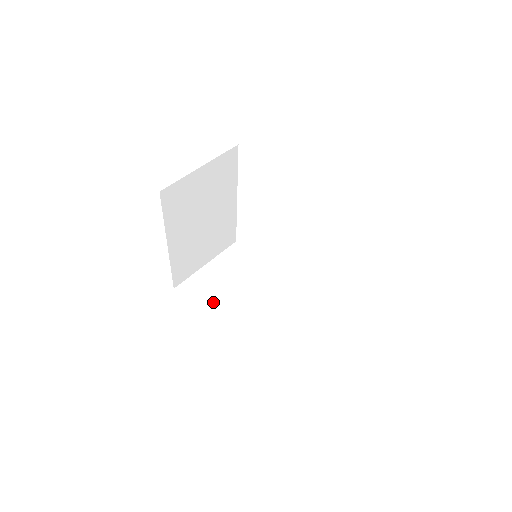
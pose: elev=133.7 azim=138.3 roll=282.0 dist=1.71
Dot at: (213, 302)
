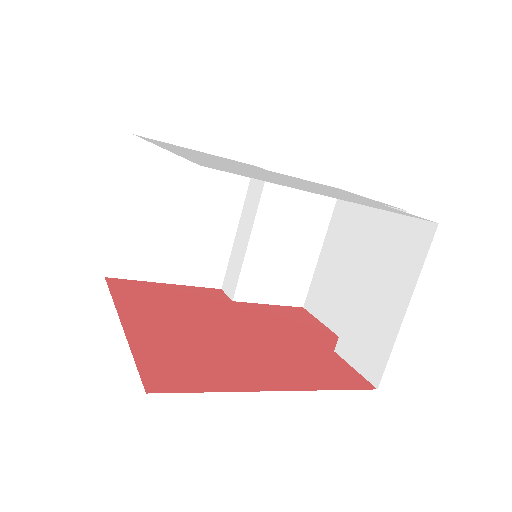
Dot at: (171, 262)
